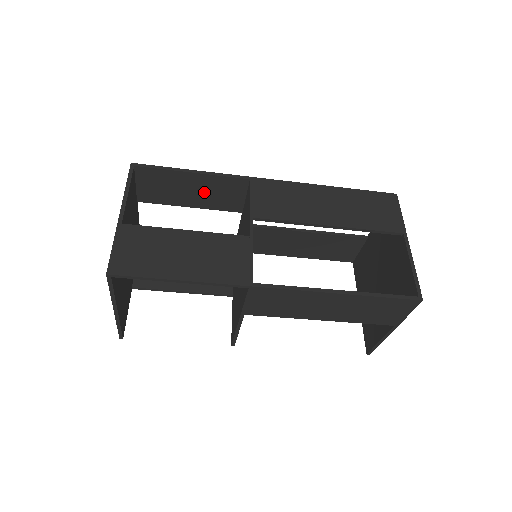
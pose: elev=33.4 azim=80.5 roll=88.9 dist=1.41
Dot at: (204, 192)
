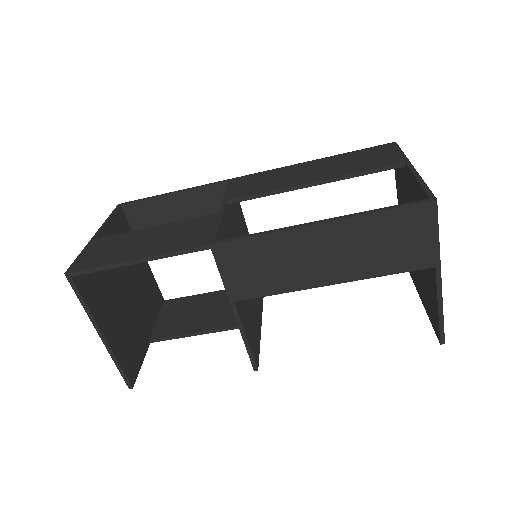
Dot at: (194, 214)
